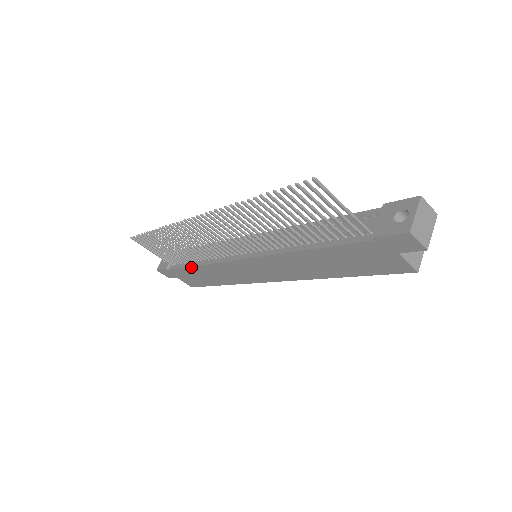
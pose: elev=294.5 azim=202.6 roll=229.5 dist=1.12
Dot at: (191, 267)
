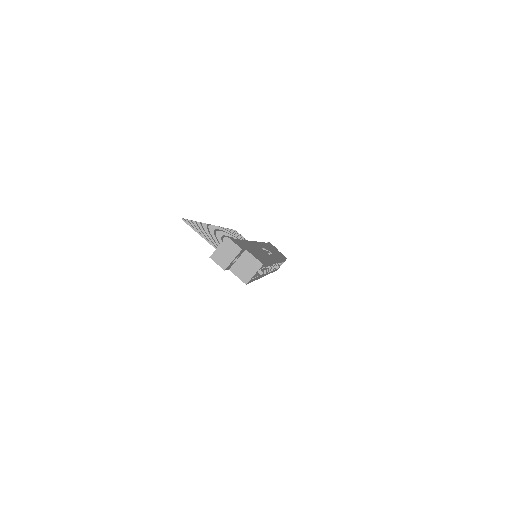
Dot at: occluded
